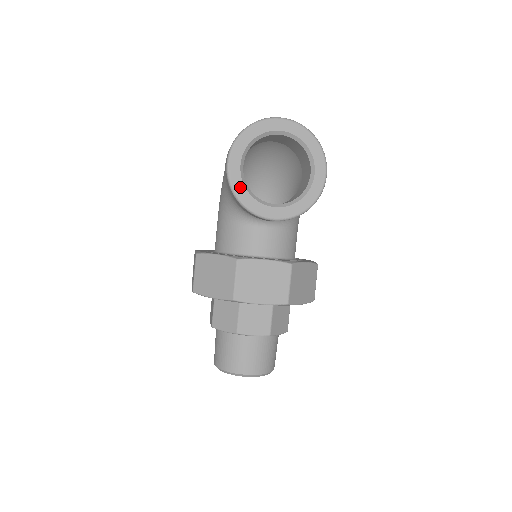
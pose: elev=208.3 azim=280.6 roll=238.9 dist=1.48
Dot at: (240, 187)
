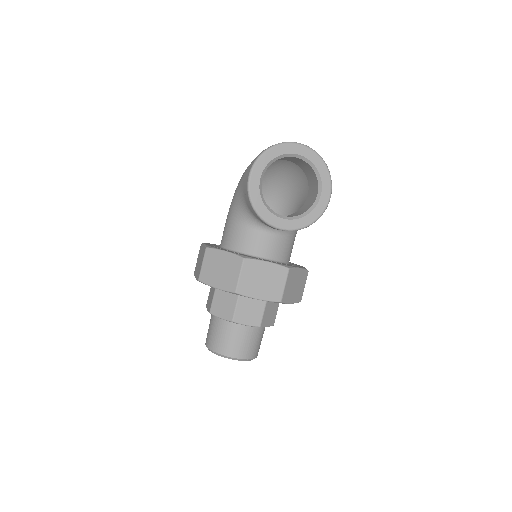
Dot at: (257, 197)
